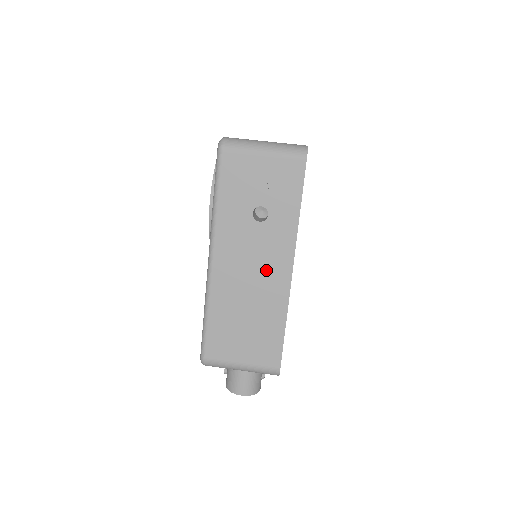
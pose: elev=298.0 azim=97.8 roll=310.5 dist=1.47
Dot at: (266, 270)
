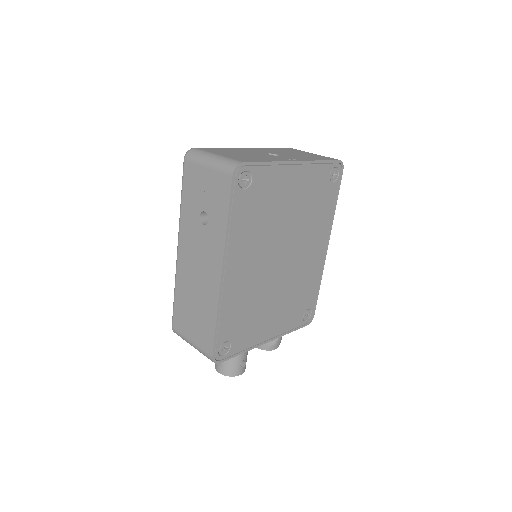
Dot at: (206, 268)
